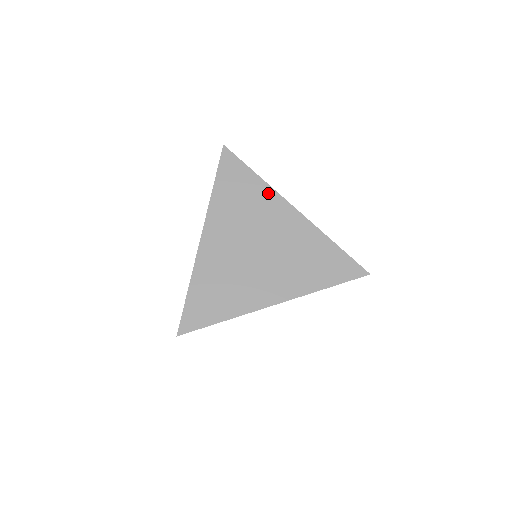
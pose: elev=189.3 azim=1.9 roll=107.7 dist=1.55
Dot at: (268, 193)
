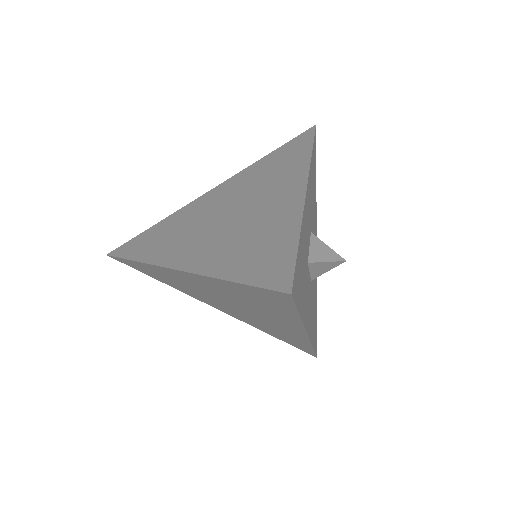
Dot at: (301, 167)
